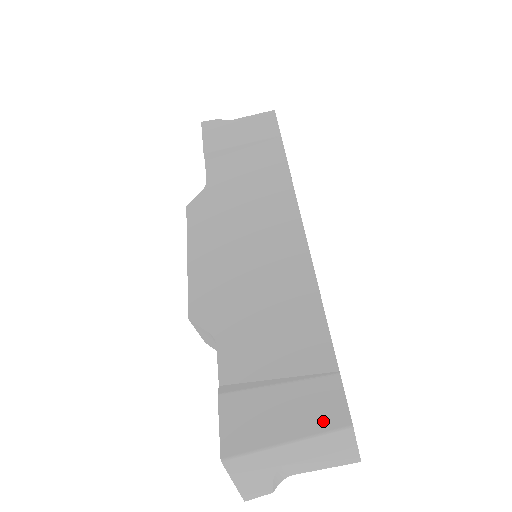
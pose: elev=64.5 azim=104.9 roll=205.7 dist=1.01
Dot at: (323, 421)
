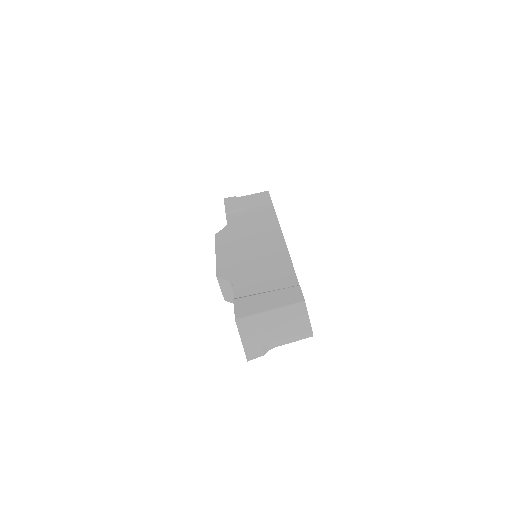
Dot at: (290, 301)
